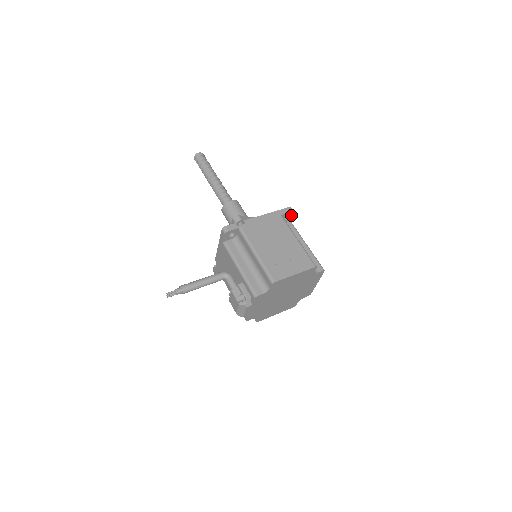
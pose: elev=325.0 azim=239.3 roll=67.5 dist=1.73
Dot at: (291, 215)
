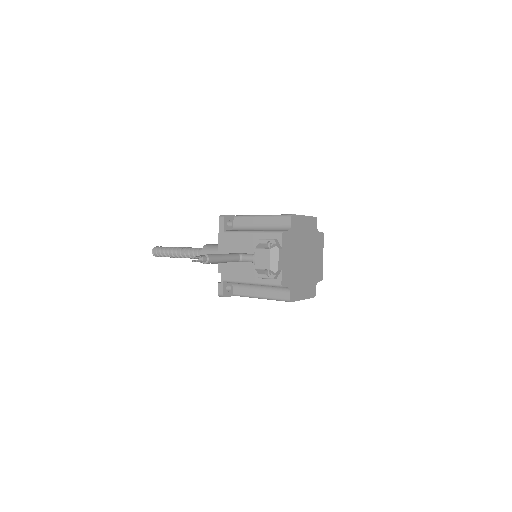
Dot at: occluded
